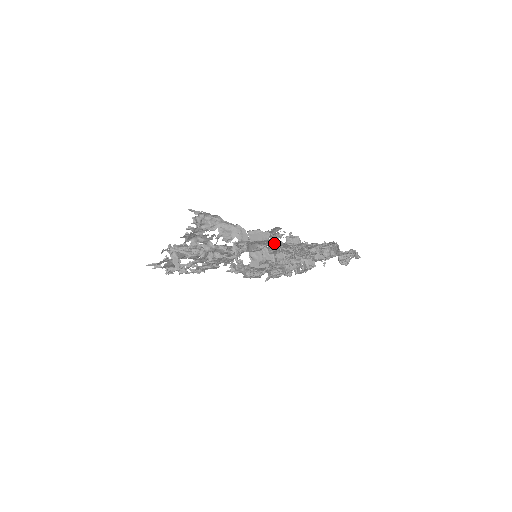
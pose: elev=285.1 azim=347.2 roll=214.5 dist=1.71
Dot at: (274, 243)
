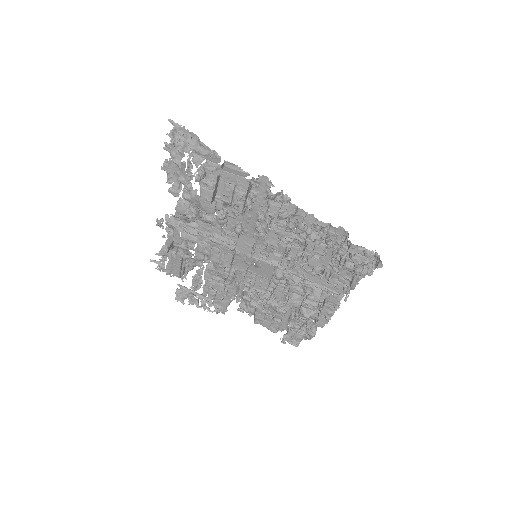
Dot at: occluded
